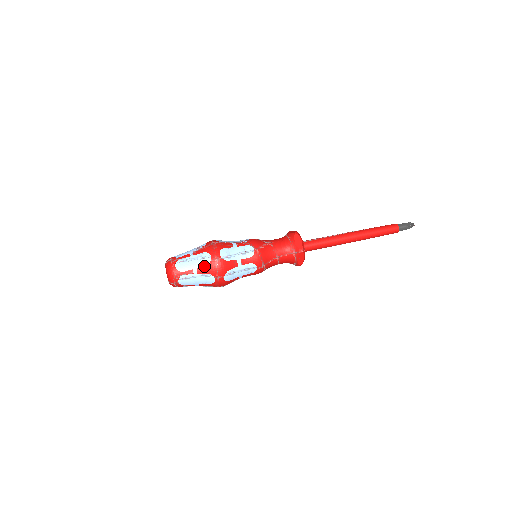
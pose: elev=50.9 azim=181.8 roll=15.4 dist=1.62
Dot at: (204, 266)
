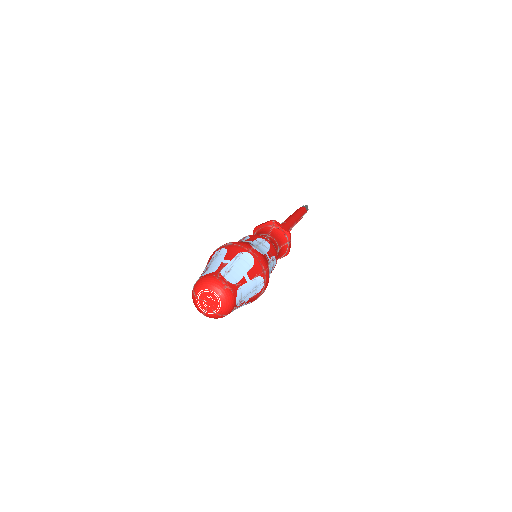
Dot at: (226, 254)
